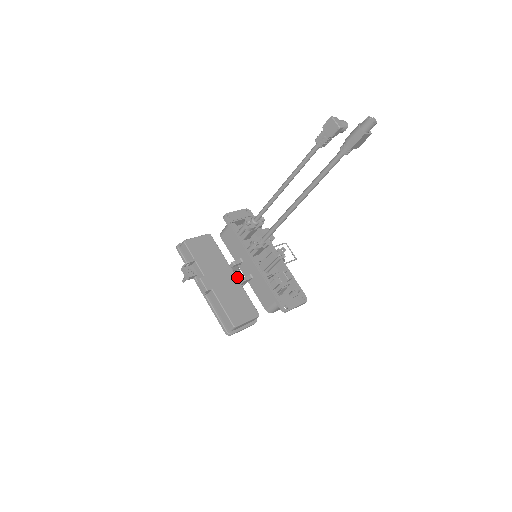
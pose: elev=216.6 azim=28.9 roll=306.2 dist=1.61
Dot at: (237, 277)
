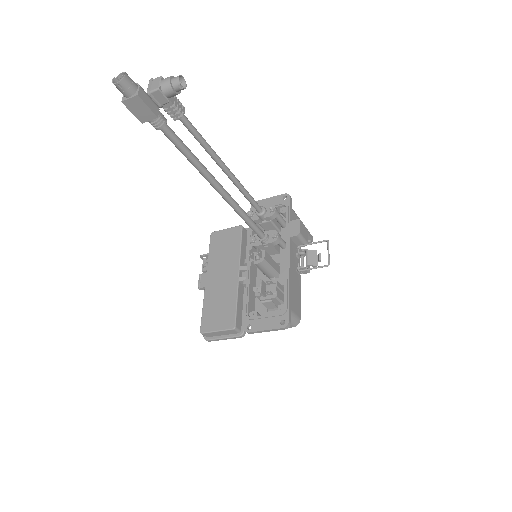
Dot at: (239, 278)
